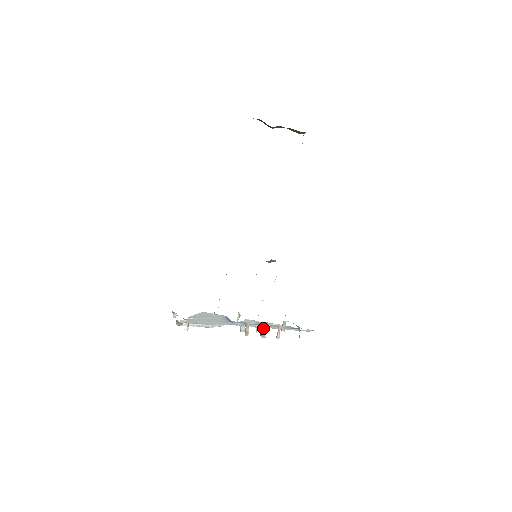
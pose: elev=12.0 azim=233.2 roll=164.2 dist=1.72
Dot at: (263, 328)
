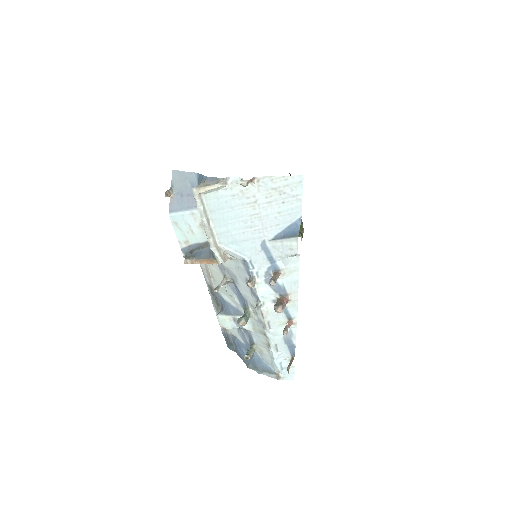
Dot at: (284, 299)
